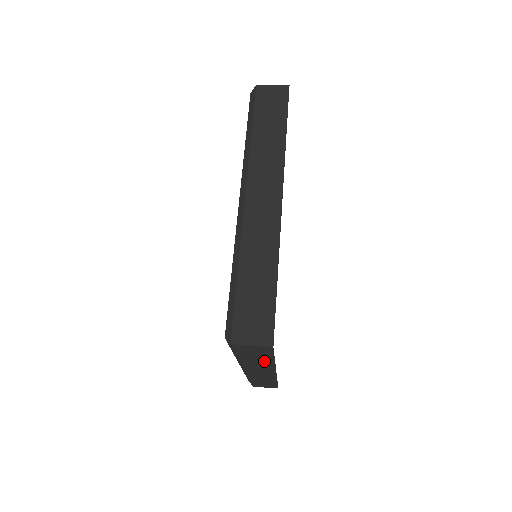
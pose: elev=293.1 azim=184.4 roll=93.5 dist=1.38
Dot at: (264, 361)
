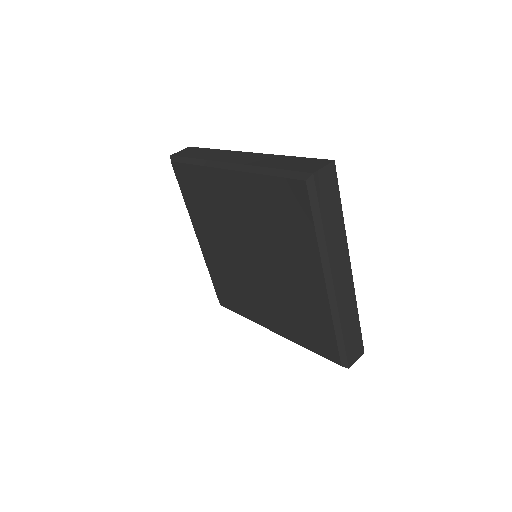
Dot at: (338, 223)
